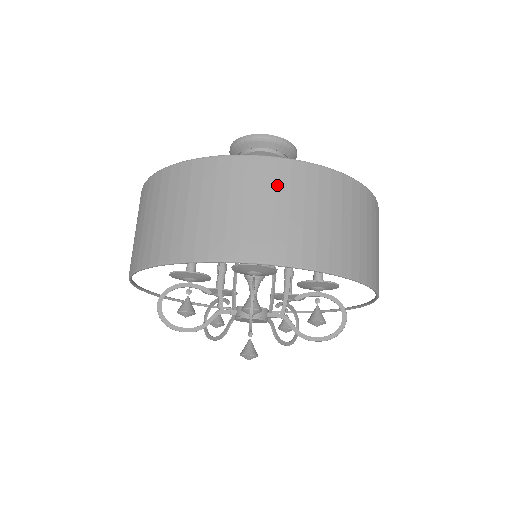
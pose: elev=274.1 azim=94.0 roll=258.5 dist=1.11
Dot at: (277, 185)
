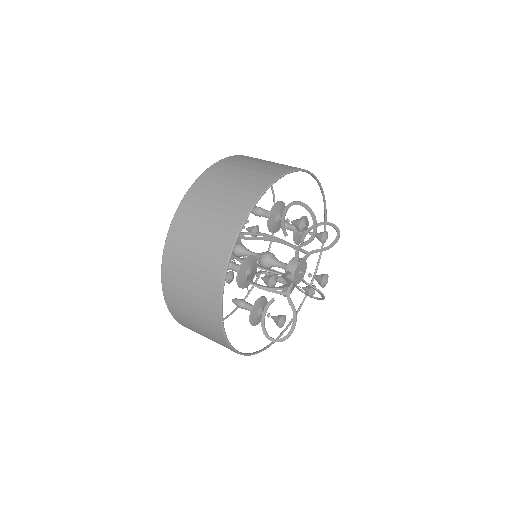
Dot at: (245, 160)
